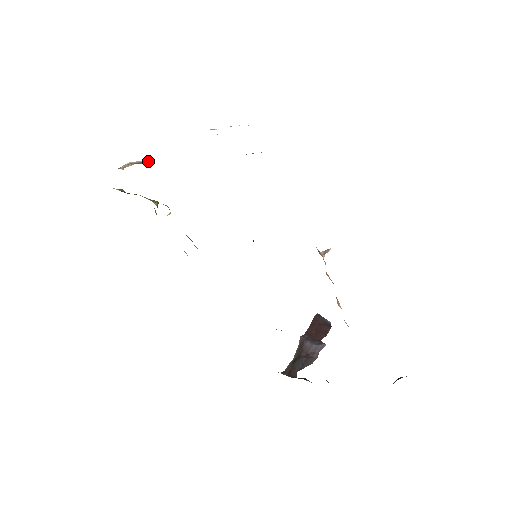
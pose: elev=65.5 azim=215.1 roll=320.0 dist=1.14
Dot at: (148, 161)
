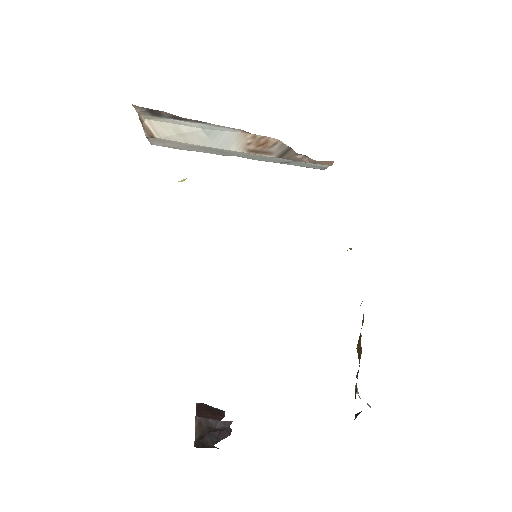
Dot at: (152, 134)
